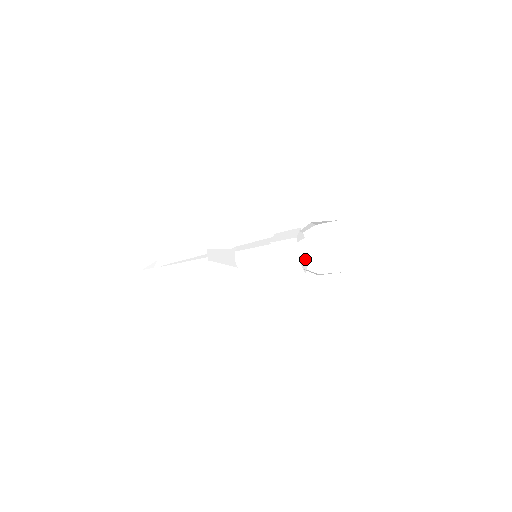
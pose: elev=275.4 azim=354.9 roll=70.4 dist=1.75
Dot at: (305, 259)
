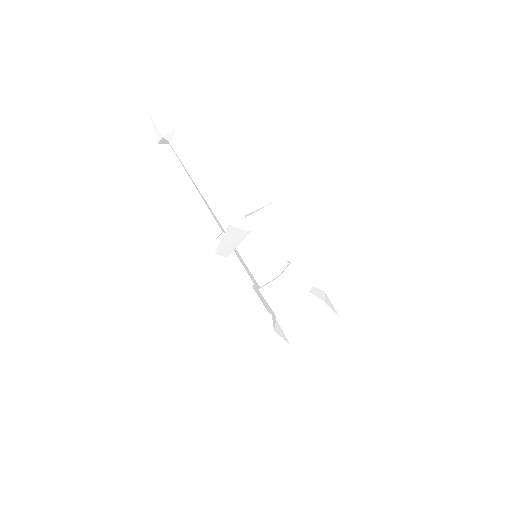
Dot at: occluded
